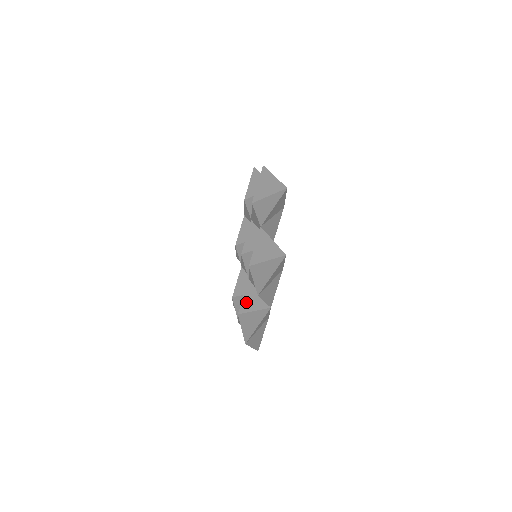
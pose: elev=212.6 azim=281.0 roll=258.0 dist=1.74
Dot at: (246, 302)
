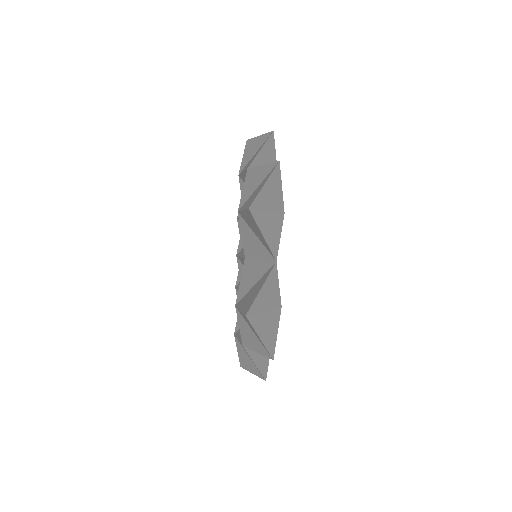
Dot at: (244, 283)
